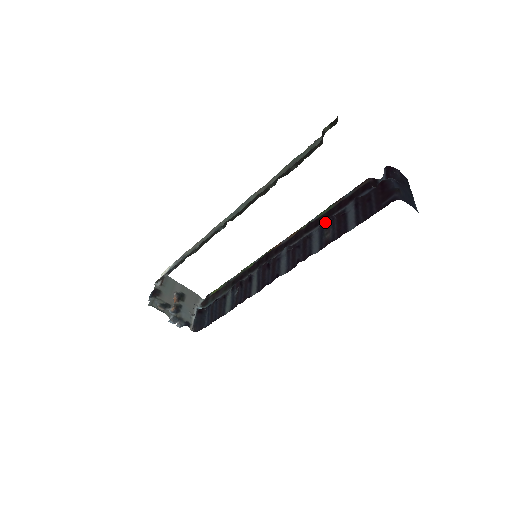
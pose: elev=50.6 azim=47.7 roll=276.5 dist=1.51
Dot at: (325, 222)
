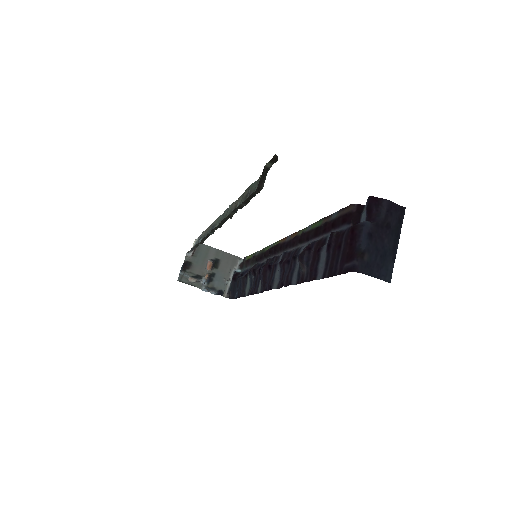
Dot at: (299, 256)
